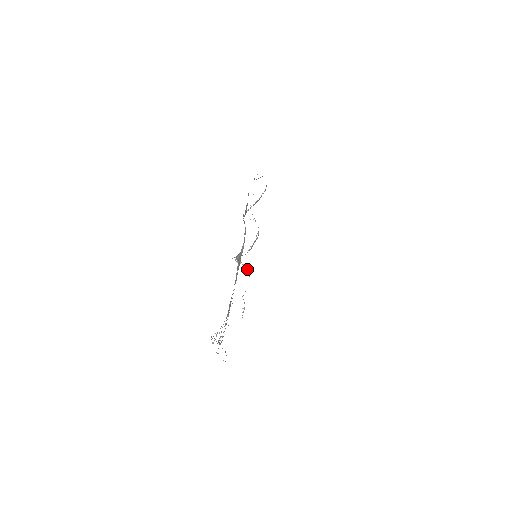
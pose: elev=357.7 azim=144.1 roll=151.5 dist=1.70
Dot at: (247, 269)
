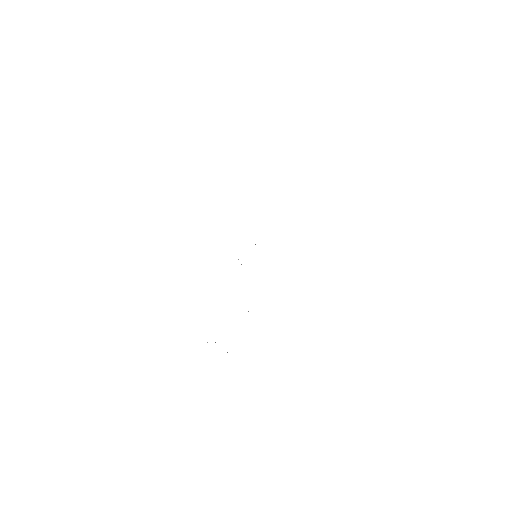
Dot at: occluded
